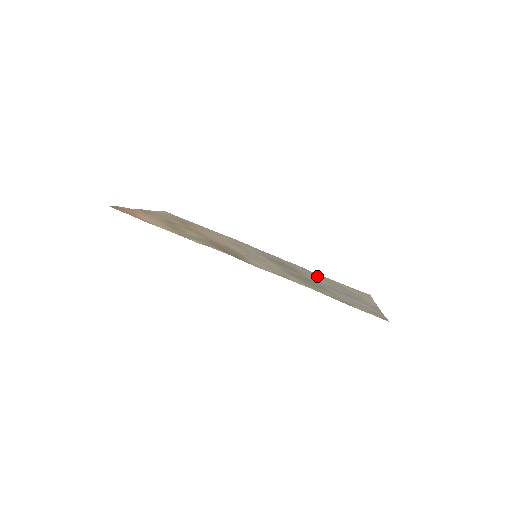
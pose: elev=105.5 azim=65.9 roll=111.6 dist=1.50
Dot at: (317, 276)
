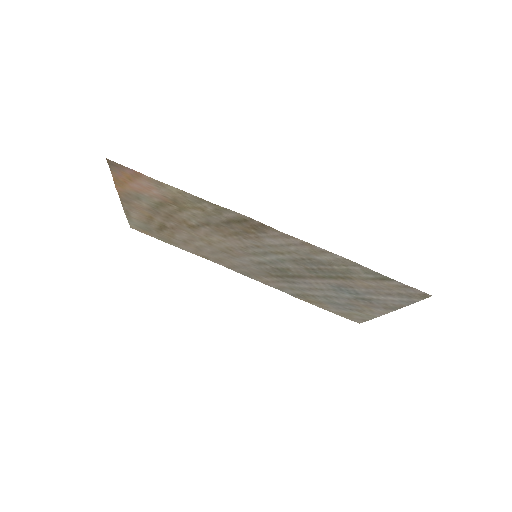
Dot at: (311, 294)
